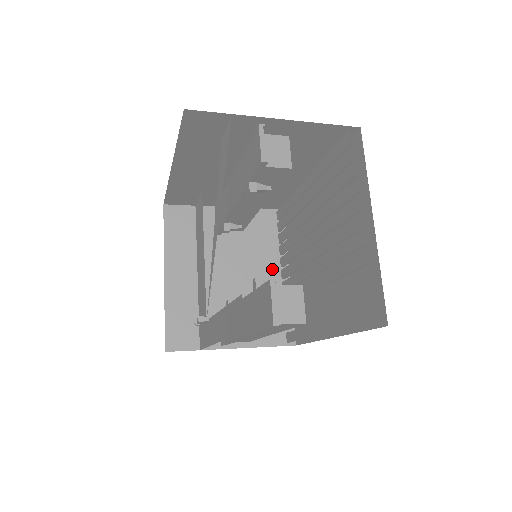
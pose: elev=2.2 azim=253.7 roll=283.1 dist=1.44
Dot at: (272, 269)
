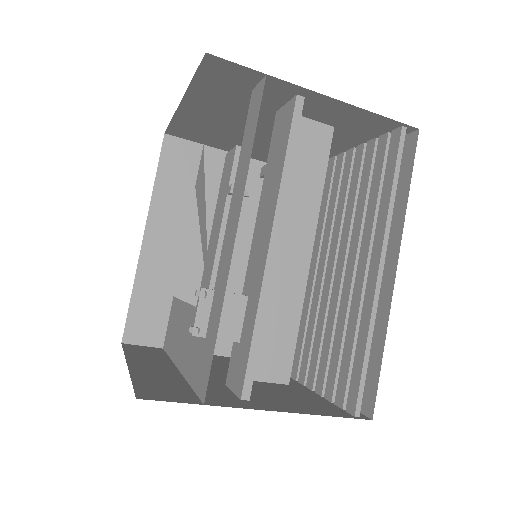
Dot at: occluded
